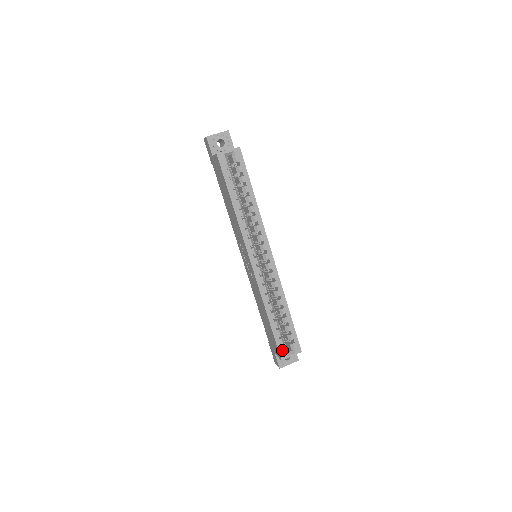
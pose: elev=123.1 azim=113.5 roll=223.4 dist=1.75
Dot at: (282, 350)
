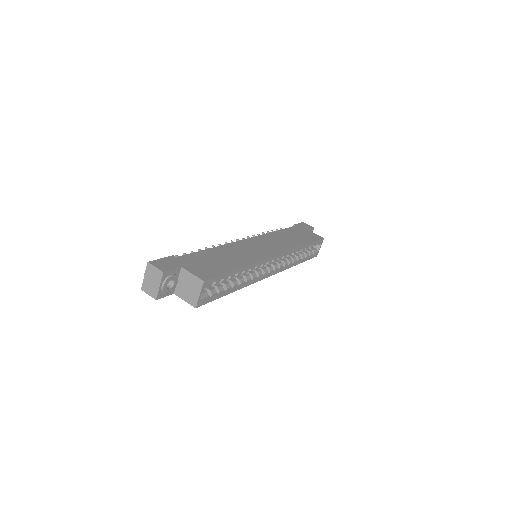
Dot at: (314, 255)
